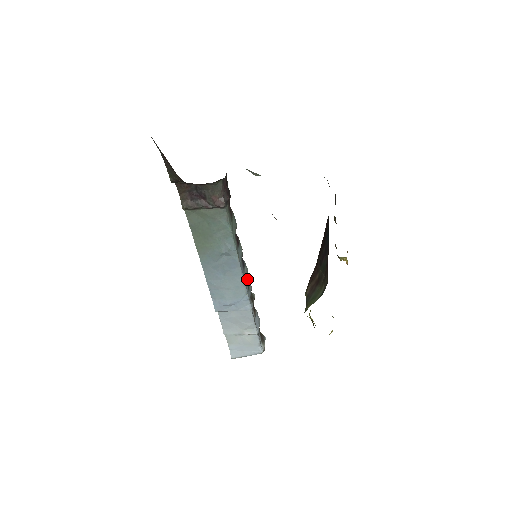
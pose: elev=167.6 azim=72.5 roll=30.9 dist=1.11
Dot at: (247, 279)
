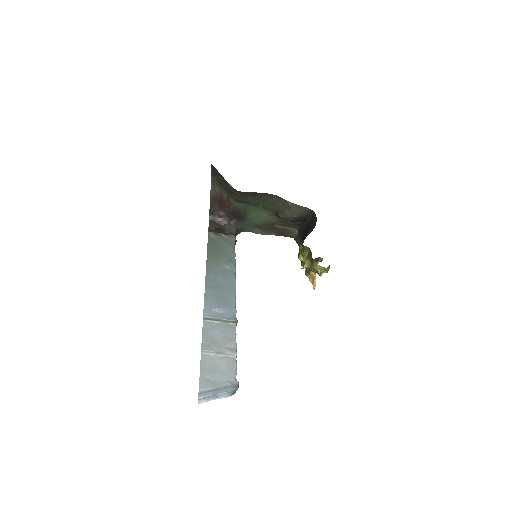
Dot at: occluded
